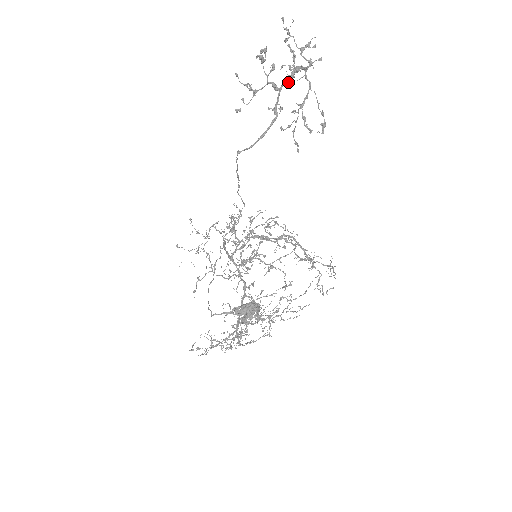
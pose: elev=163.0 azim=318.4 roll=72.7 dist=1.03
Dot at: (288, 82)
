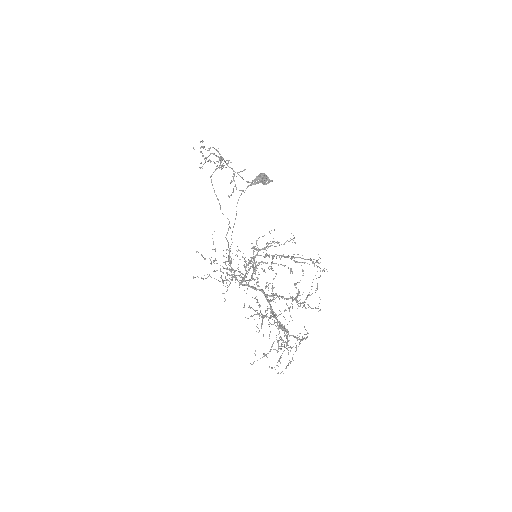
Dot at: occluded
